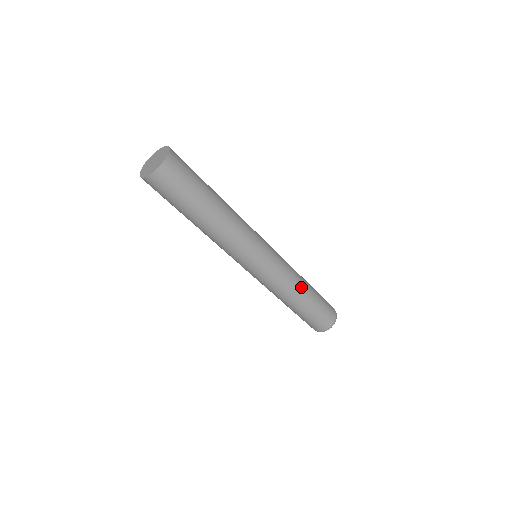
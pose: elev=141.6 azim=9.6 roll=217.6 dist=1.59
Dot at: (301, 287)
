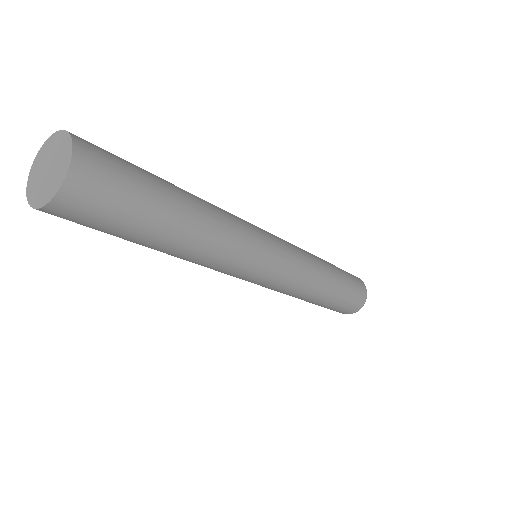
Dot at: (320, 260)
